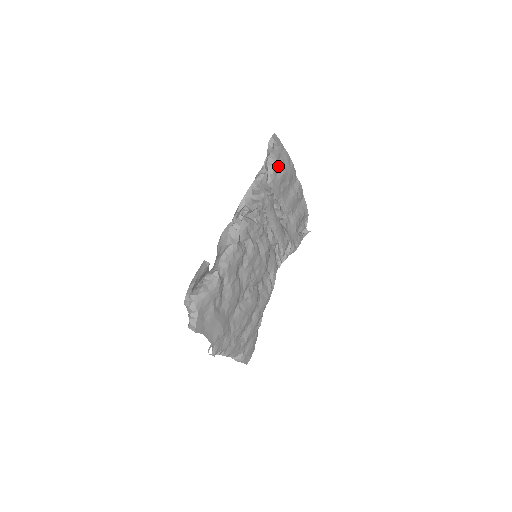
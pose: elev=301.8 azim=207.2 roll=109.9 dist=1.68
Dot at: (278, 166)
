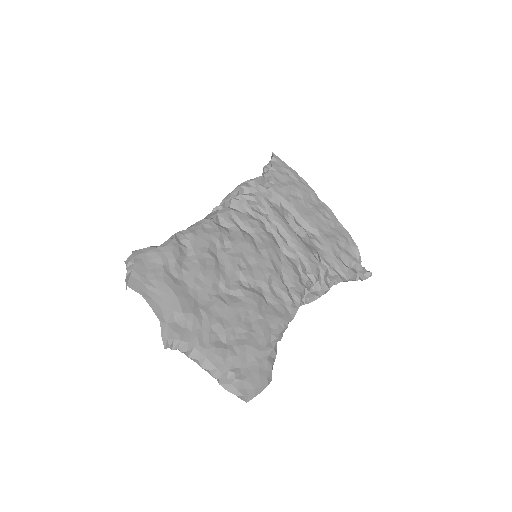
Dot at: (280, 178)
